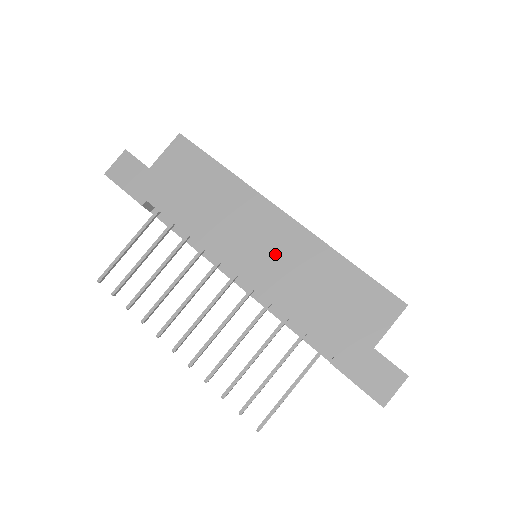
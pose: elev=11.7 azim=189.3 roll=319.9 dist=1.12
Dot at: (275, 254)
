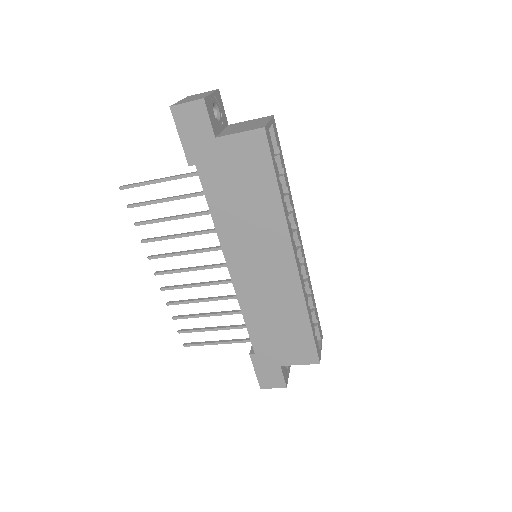
Dot at: (266, 281)
